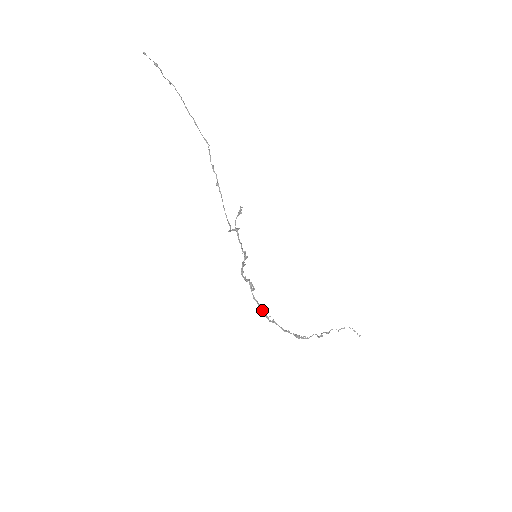
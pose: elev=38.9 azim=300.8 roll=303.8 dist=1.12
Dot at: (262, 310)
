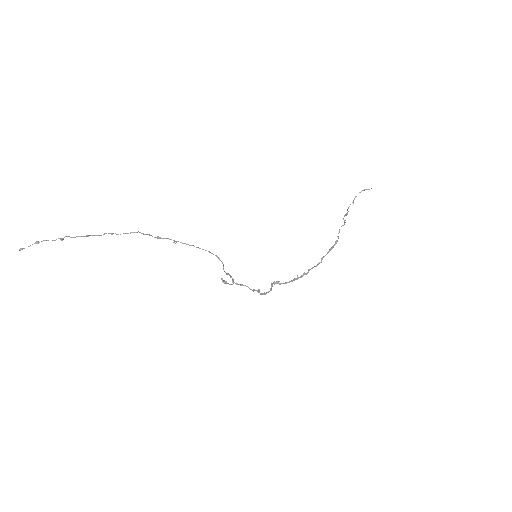
Dot at: (296, 279)
